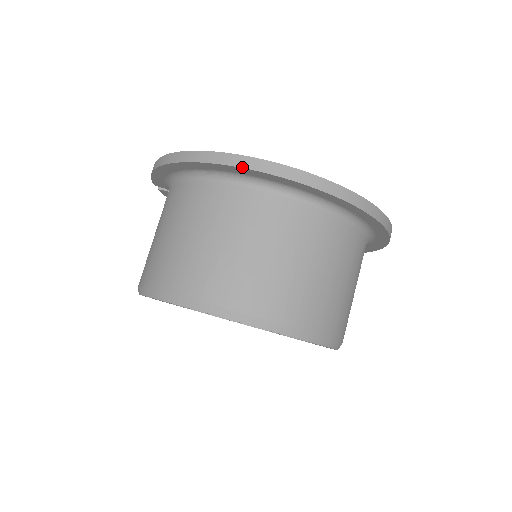
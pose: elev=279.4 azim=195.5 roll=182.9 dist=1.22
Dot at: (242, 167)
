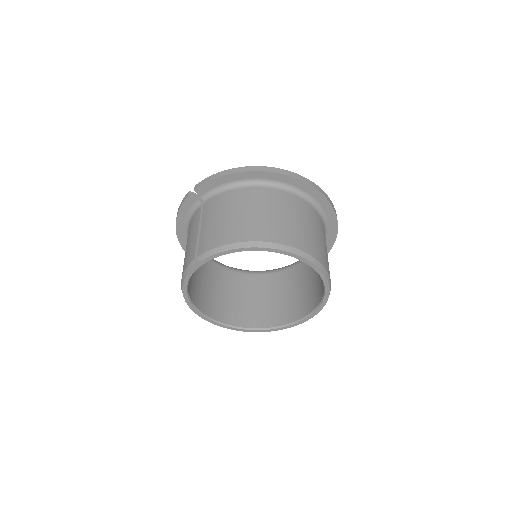
Dot at: (308, 183)
